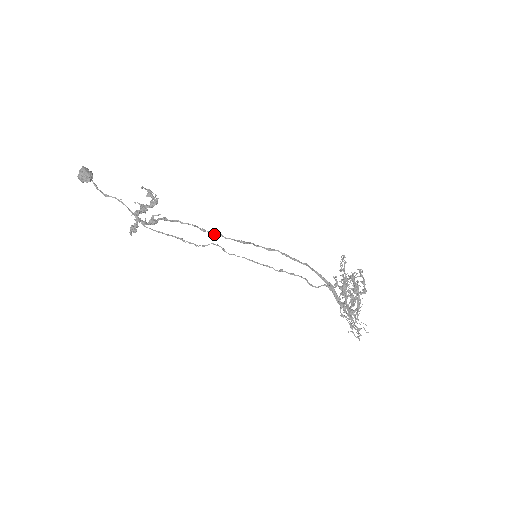
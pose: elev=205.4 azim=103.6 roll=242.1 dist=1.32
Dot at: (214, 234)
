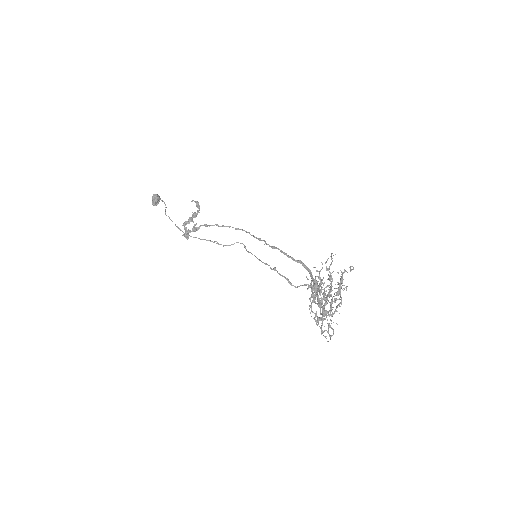
Dot at: occluded
